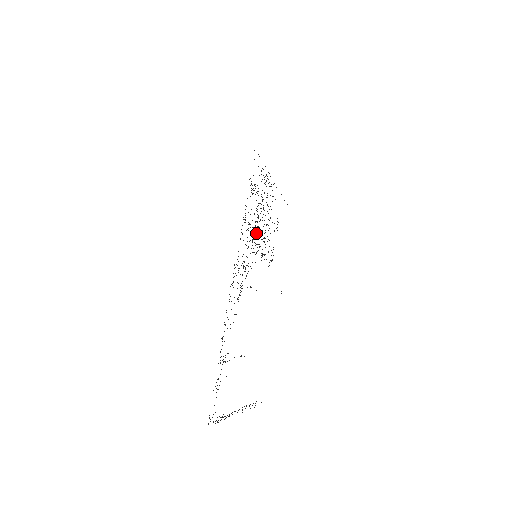
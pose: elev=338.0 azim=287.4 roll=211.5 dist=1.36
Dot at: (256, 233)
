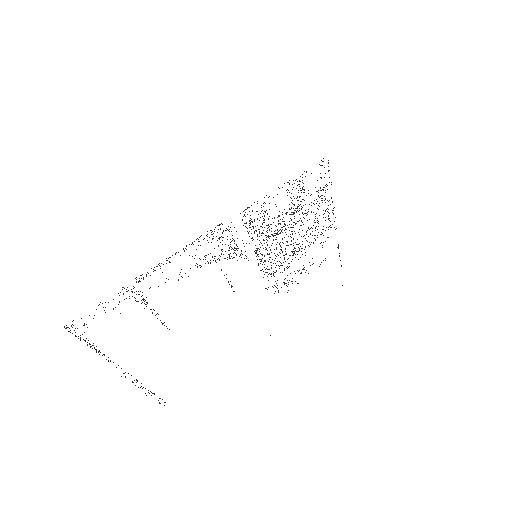
Dot at: (272, 235)
